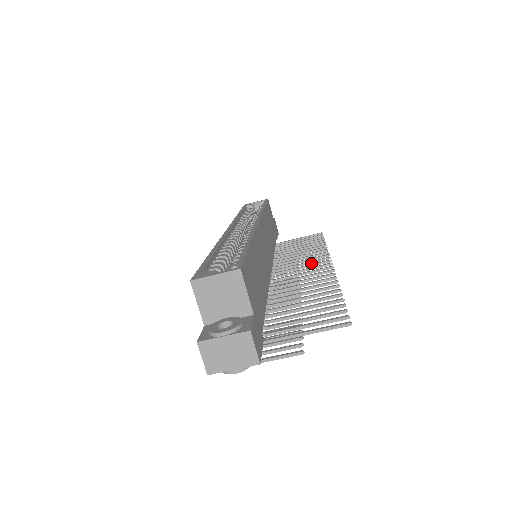
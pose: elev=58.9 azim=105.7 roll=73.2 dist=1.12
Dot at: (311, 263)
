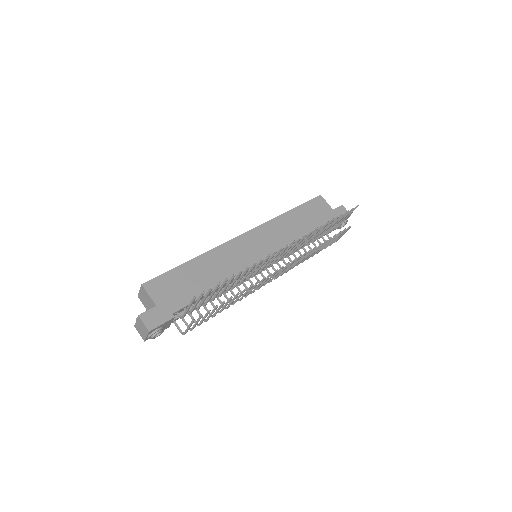
Dot at: (293, 246)
